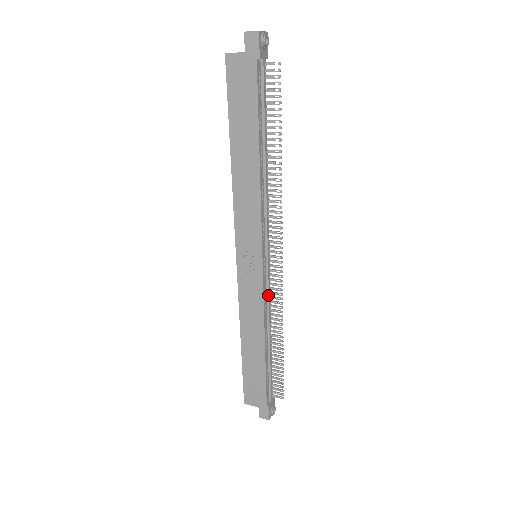
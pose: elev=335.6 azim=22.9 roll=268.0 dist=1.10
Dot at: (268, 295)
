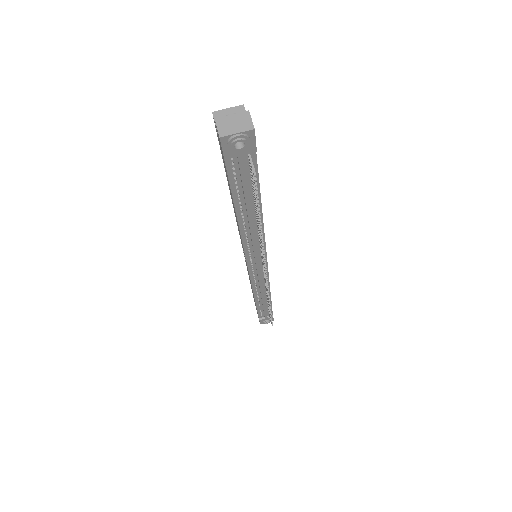
Dot at: (259, 283)
